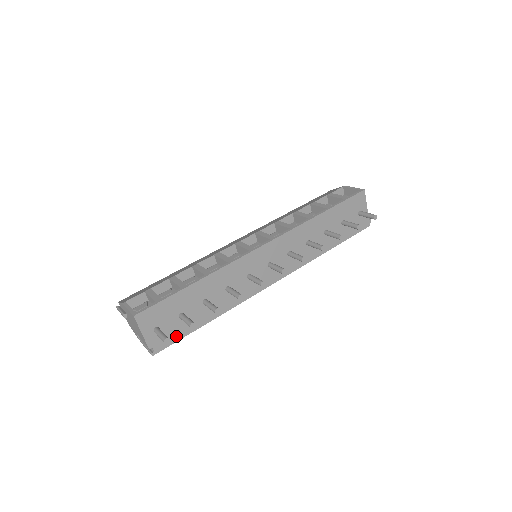
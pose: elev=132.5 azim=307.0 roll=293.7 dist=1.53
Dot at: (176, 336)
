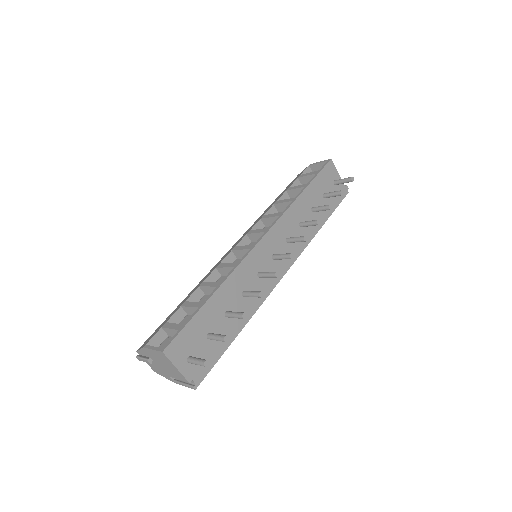
Dot at: (211, 360)
